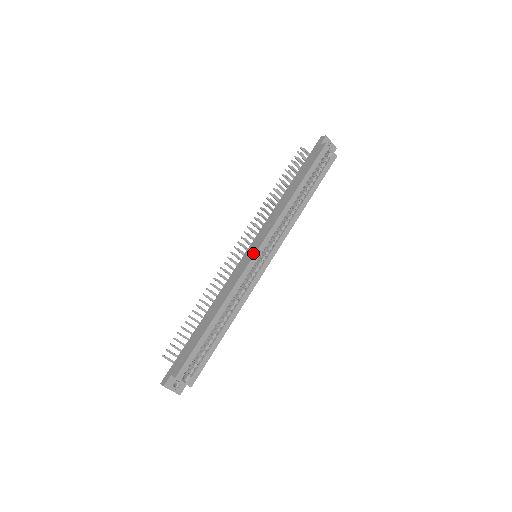
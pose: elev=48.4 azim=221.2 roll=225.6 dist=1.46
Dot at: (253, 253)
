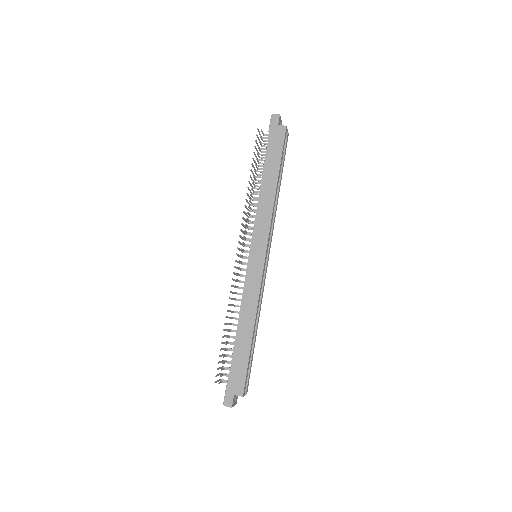
Dot at: (262, 258)
